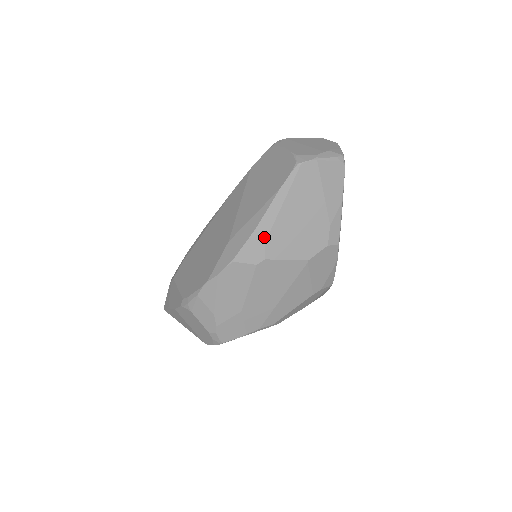
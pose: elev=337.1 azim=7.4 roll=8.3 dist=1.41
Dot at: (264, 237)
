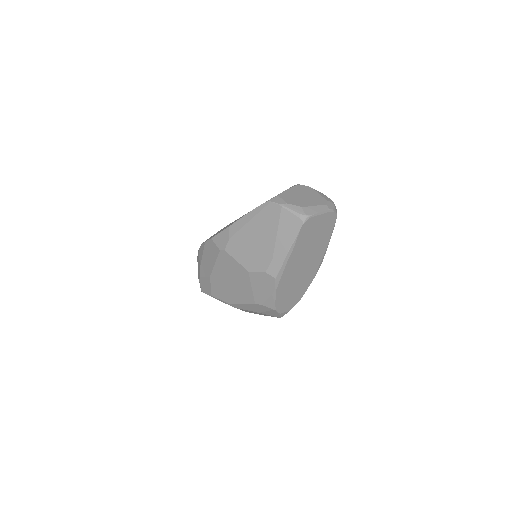
Dot at: (230, 235)
